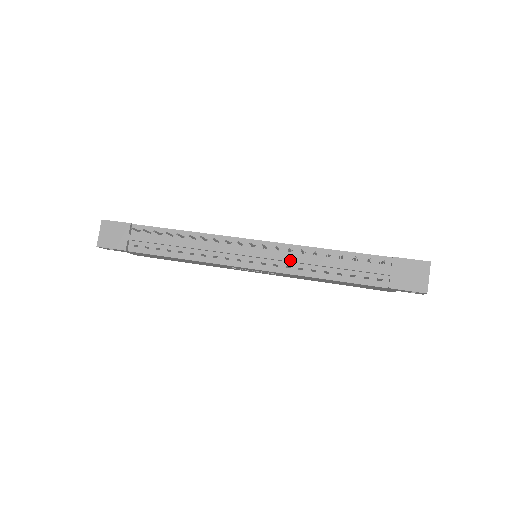
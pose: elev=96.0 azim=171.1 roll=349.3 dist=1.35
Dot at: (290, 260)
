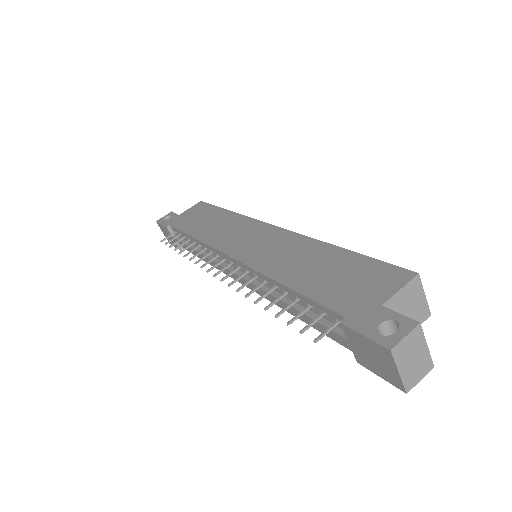
Dot at: (258, 291)
